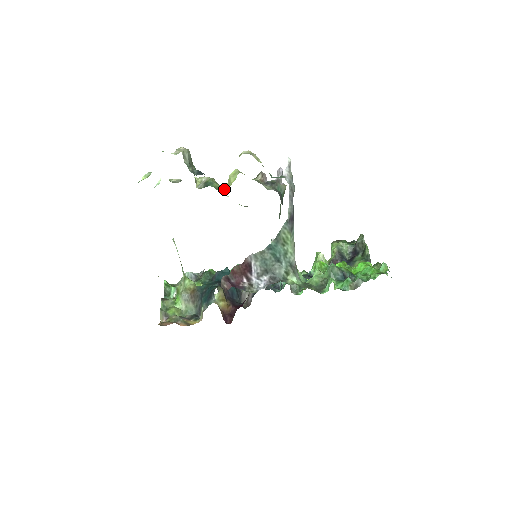
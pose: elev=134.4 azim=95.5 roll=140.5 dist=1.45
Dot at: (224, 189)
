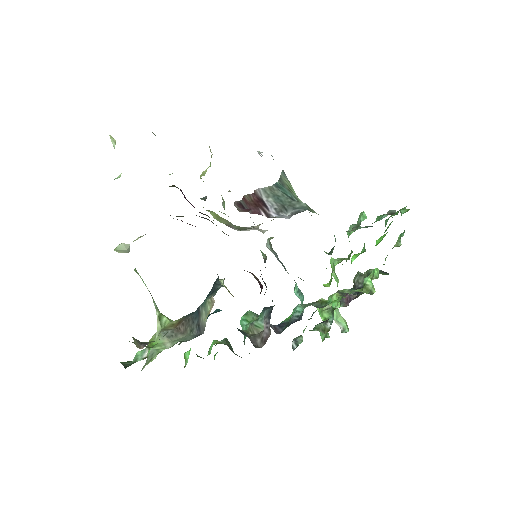
Dot at: occluded
